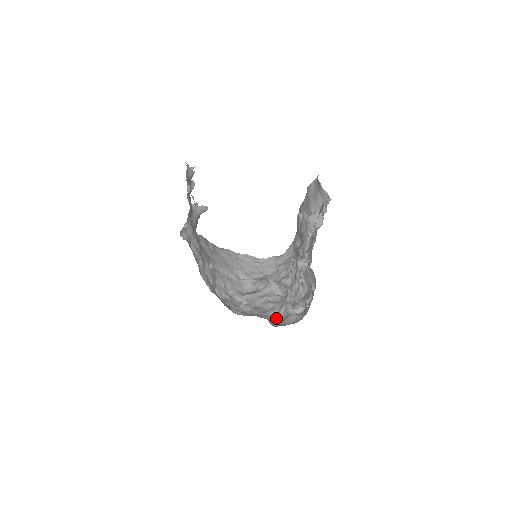
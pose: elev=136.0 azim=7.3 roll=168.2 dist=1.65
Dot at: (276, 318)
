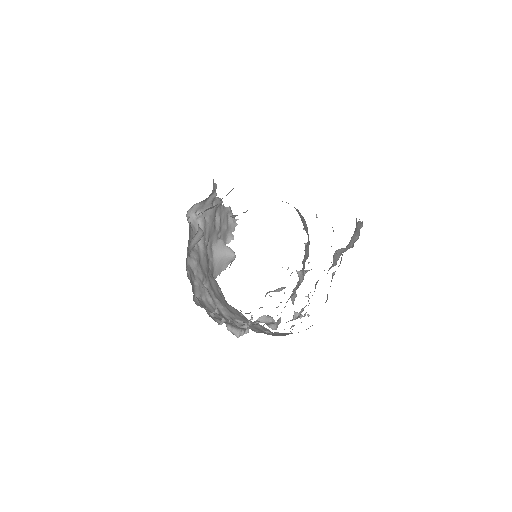
Dot at: (248, 313)
